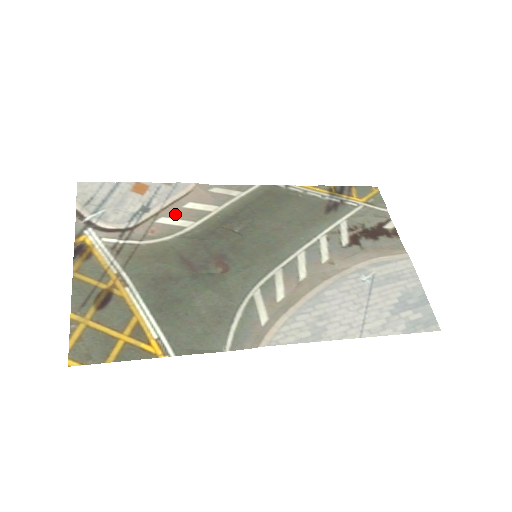
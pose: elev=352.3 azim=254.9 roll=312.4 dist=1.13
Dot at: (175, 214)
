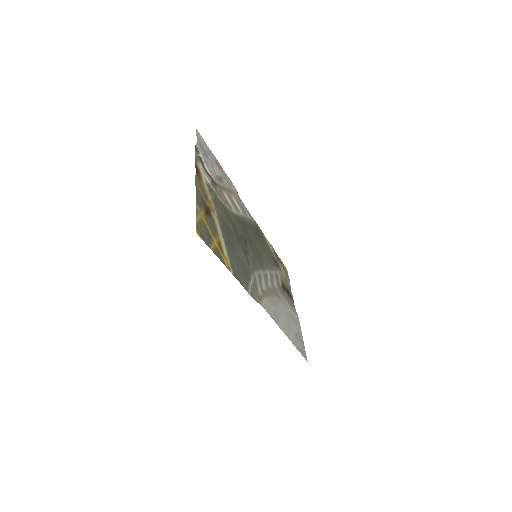
Dot at: (229, 197)
